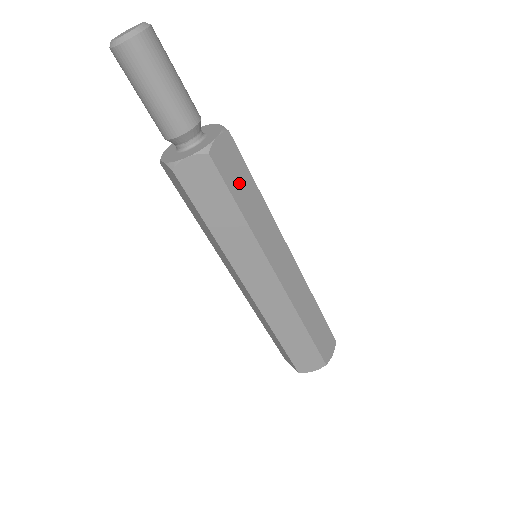
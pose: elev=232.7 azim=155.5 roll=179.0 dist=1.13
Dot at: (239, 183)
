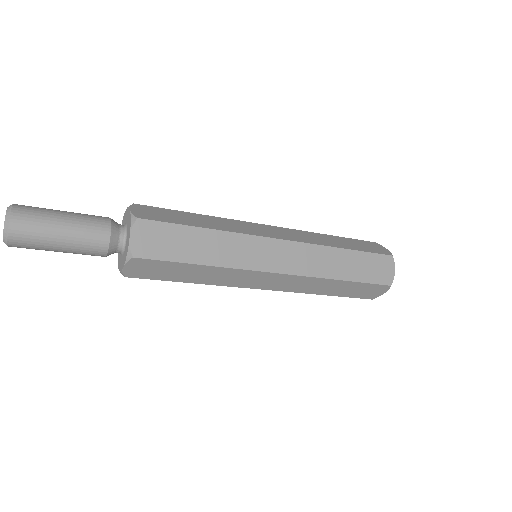
Dot at: (172, 273)
